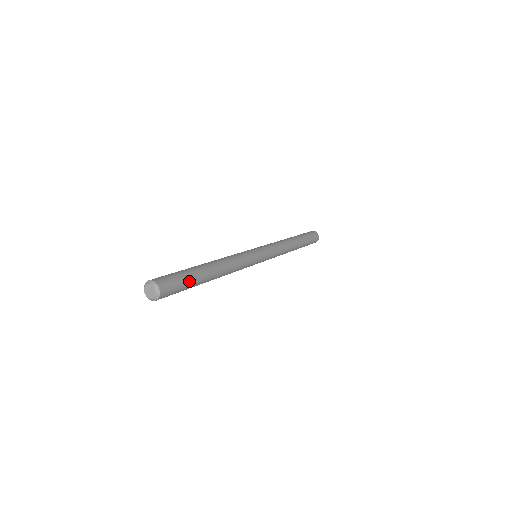
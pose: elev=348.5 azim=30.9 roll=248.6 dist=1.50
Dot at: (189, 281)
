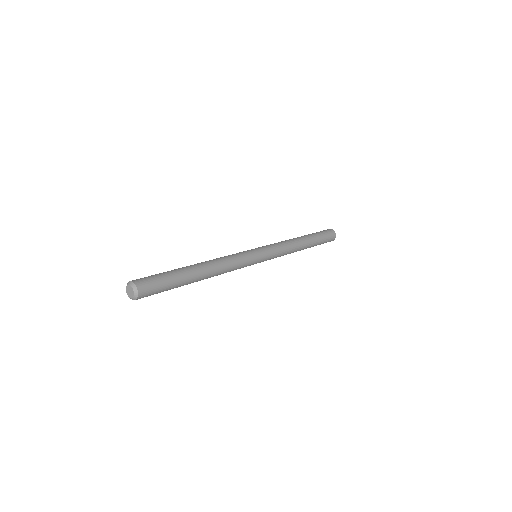
Dot at: (170, 277)
